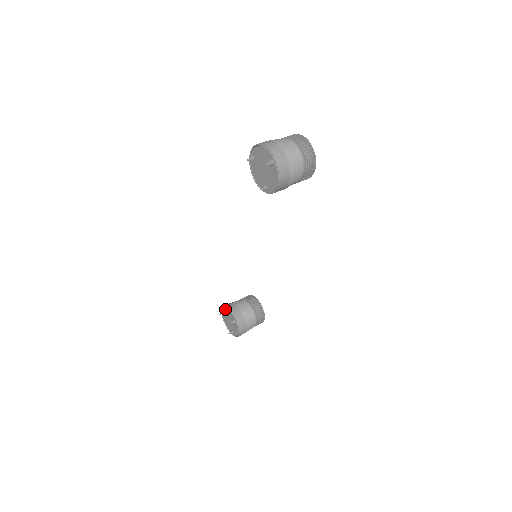
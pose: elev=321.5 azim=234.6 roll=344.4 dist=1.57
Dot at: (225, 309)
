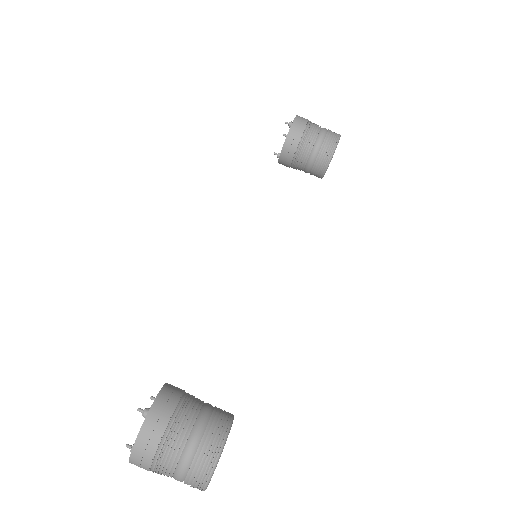
Dot at: (287, 134)
